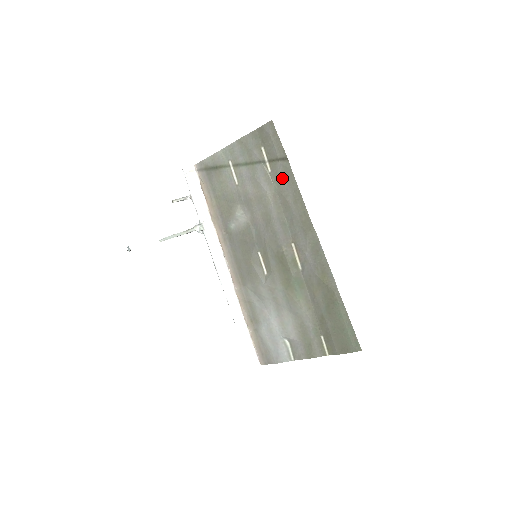
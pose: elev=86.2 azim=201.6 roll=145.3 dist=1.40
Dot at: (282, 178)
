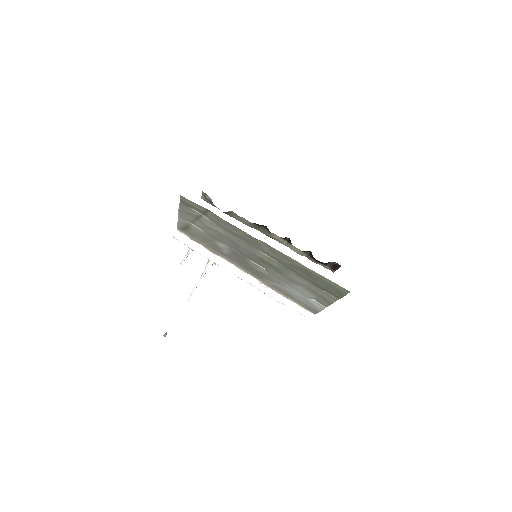
Dot at: (217, 221)
